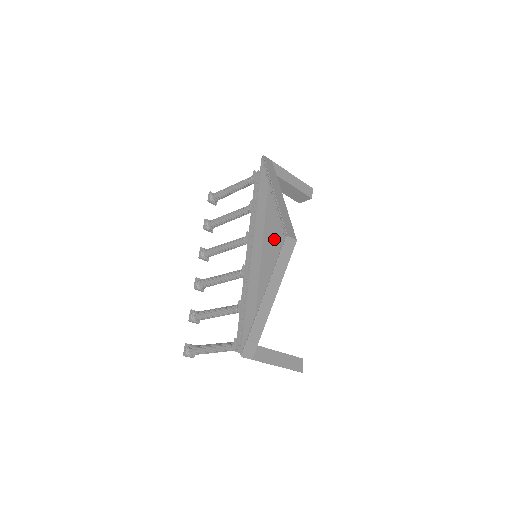
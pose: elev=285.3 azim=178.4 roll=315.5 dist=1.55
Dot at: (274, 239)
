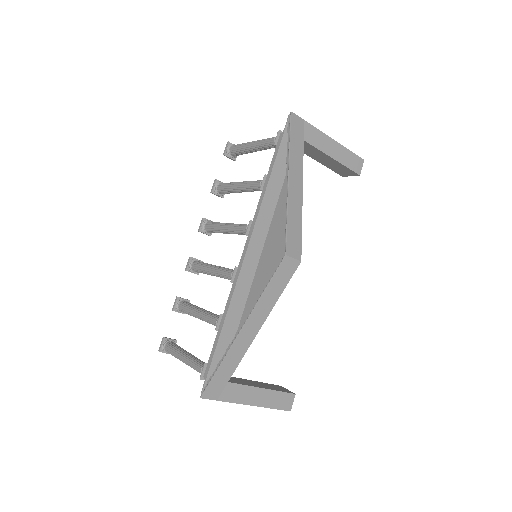
Dot at: (277, 245)
